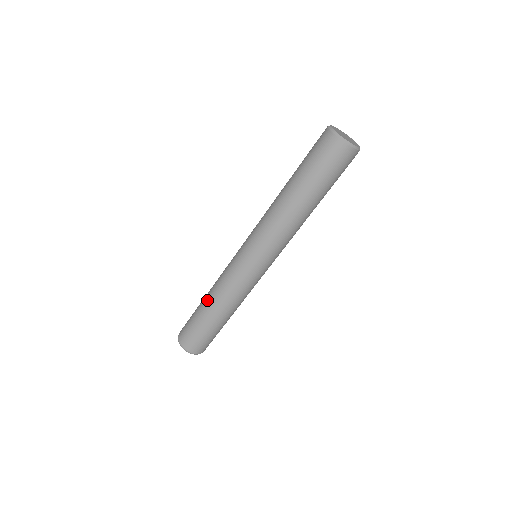
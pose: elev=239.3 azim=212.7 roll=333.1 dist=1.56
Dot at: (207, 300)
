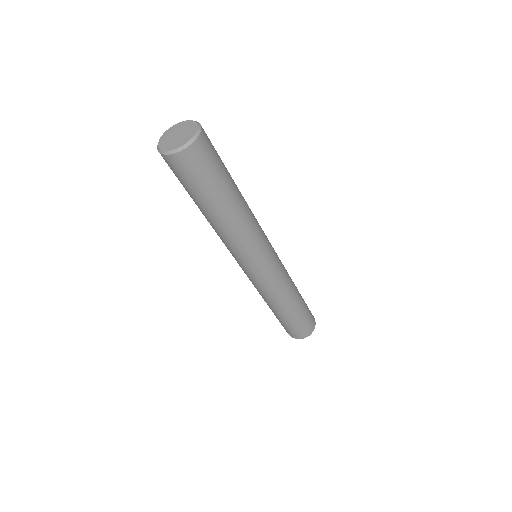
Dot at: occluded
